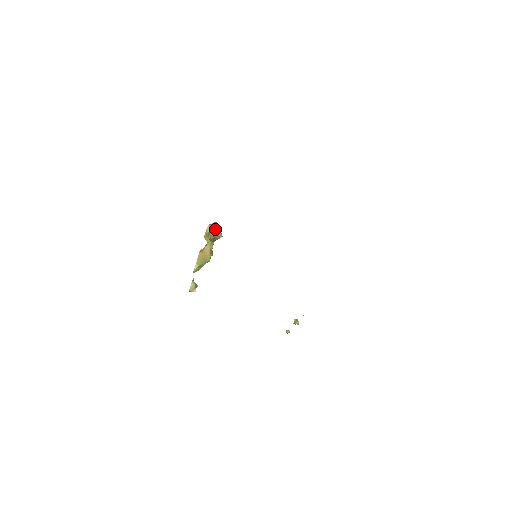
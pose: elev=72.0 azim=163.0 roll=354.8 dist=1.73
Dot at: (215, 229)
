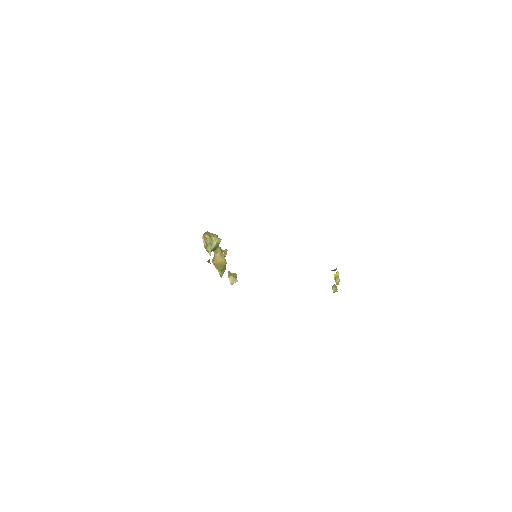
Dot at: (208, 243)
